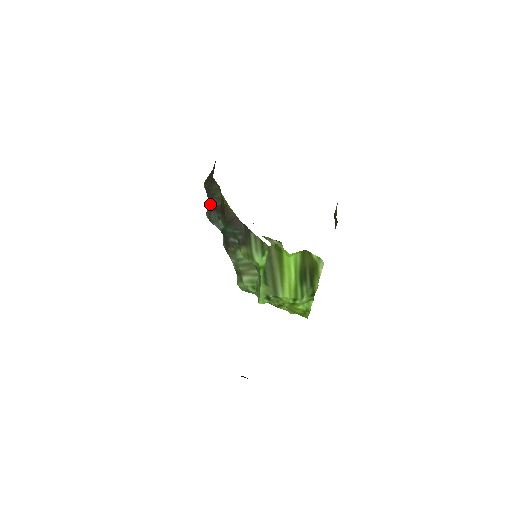
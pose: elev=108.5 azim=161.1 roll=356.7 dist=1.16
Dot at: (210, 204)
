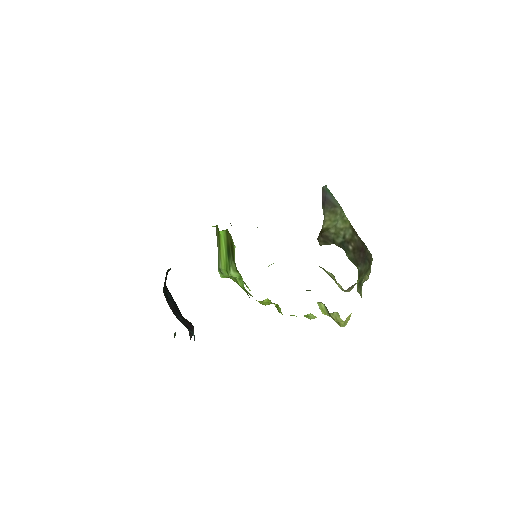
Dot at: occluded
